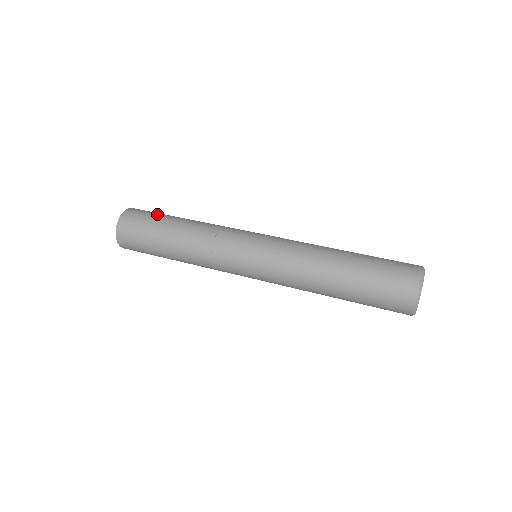
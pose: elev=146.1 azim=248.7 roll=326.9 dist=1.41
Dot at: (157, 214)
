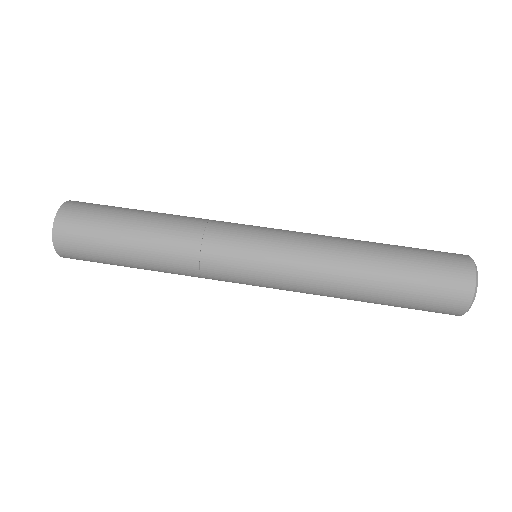
Dot at: (113, 207)
